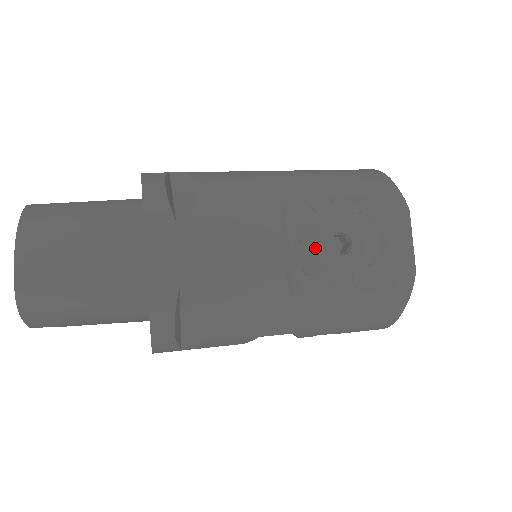
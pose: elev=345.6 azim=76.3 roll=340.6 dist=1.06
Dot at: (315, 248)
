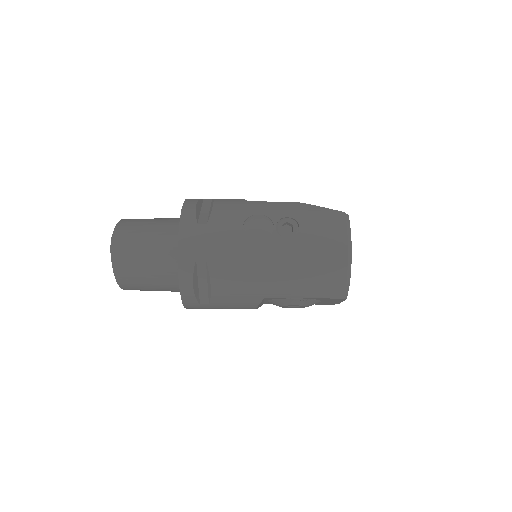
Dot at: occluded
